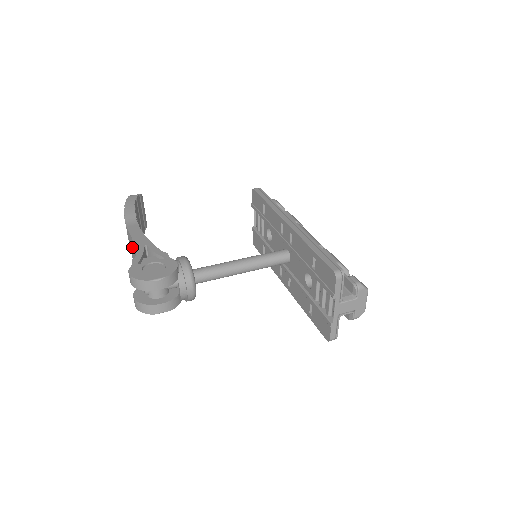
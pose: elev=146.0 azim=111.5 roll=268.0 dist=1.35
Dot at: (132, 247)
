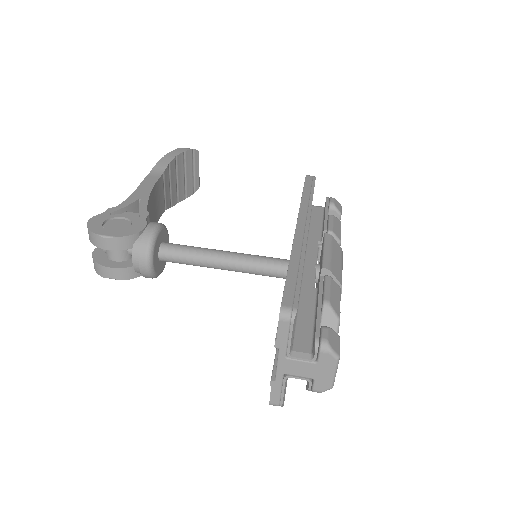
Dot at: occluded
